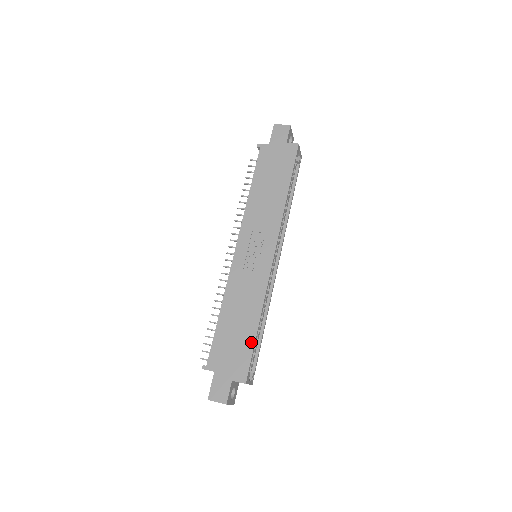
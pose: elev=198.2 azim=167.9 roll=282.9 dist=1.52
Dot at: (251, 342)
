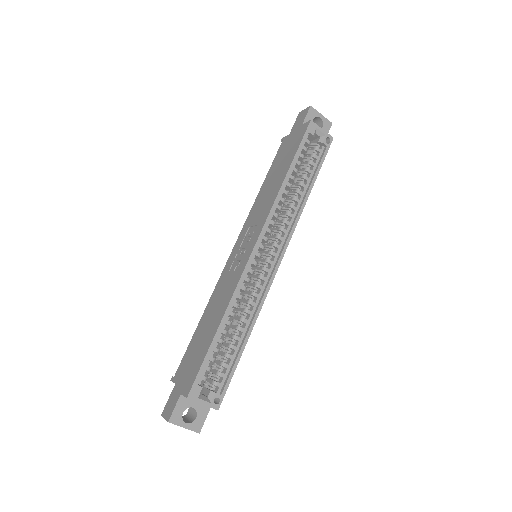
Dot at: (207, 348)
